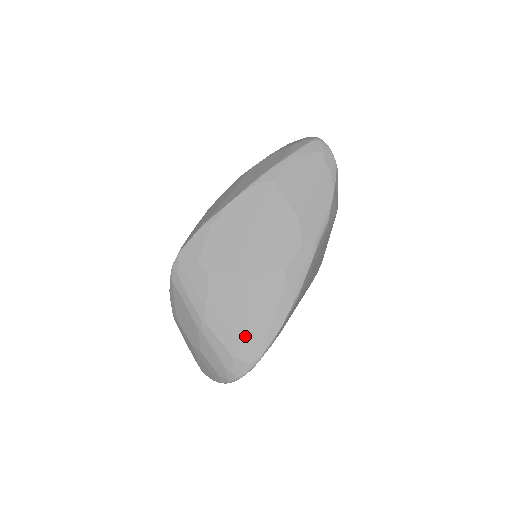
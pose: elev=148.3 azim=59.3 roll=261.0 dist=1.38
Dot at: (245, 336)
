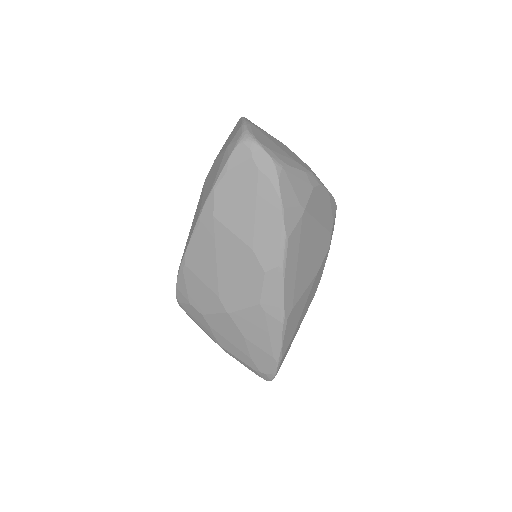
Dot at: (255, 357)
